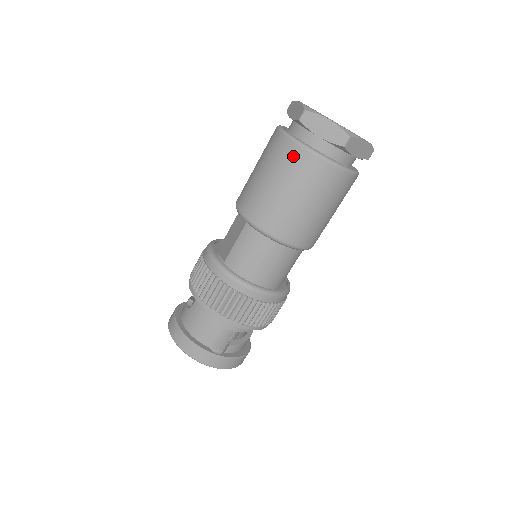
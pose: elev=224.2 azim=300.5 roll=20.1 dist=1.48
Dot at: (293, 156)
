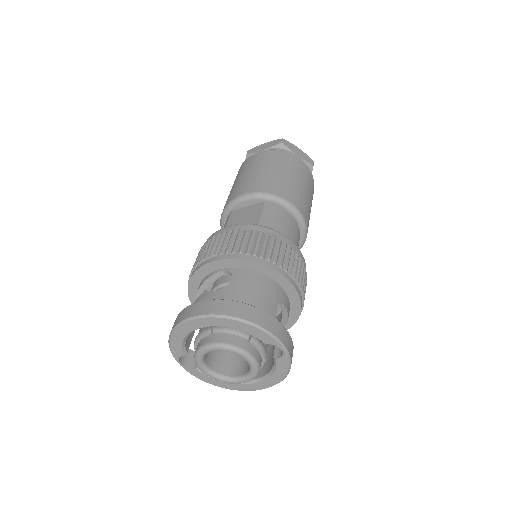
Dot at: (290, 158)
